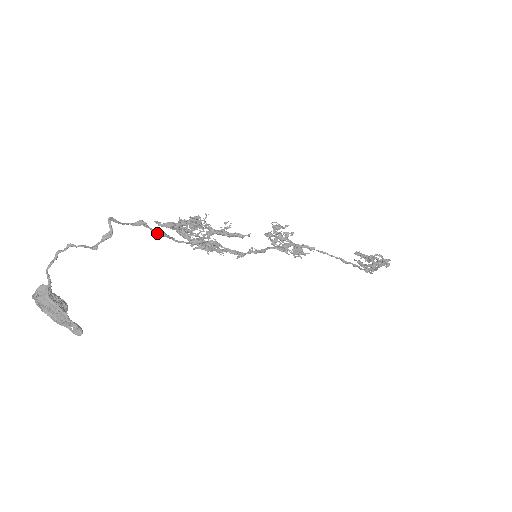
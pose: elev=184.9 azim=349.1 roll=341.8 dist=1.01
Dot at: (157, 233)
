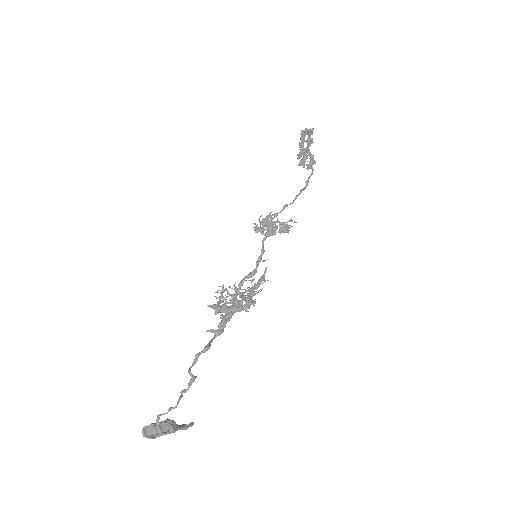
Dot at: occluded
